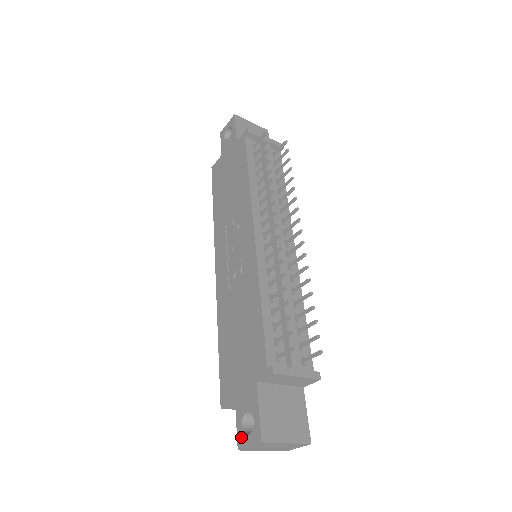
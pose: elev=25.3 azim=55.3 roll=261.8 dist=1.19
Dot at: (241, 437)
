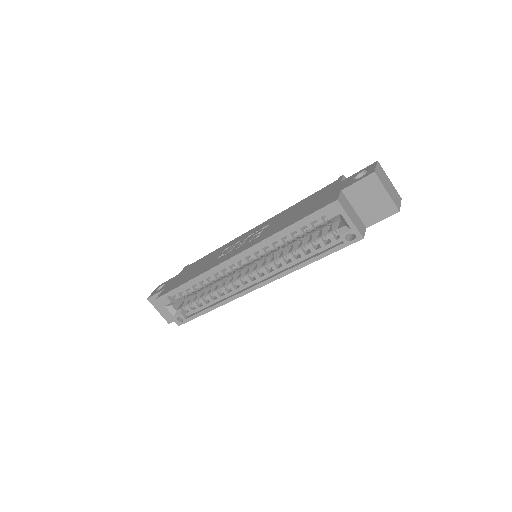
Dot at: (367, 174)
